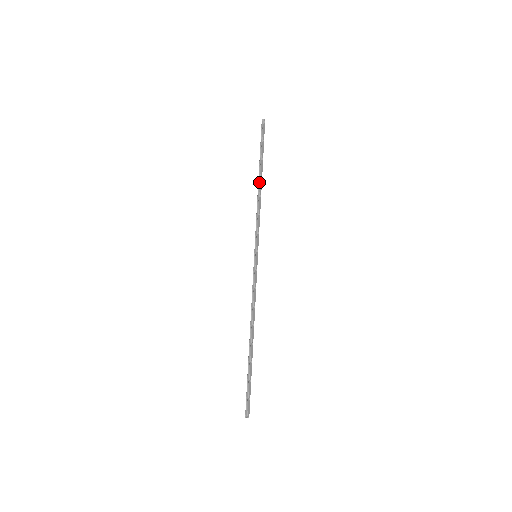
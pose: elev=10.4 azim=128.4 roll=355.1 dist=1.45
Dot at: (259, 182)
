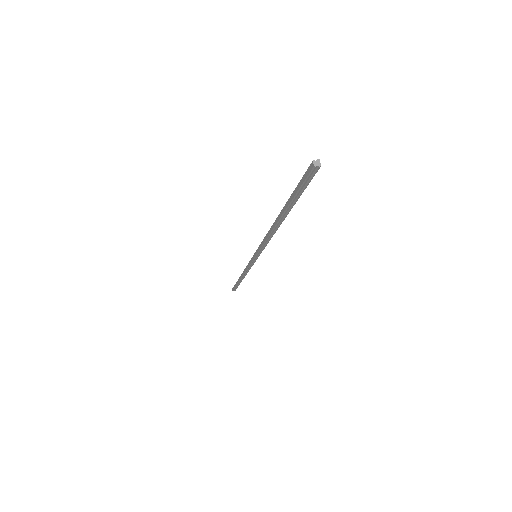
Dot at: (279, 225)
